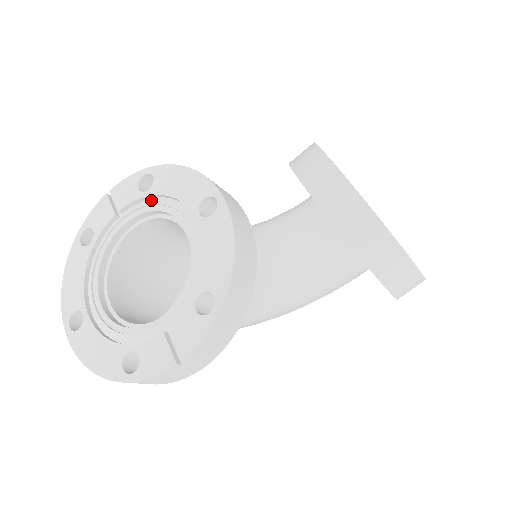
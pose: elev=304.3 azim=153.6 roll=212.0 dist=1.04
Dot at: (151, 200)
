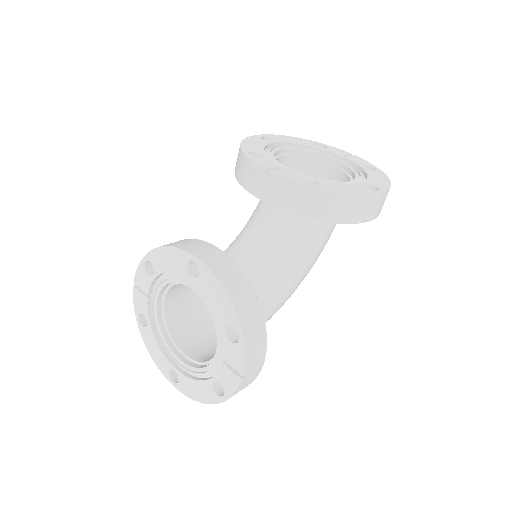
Dot at: (160, 278)
